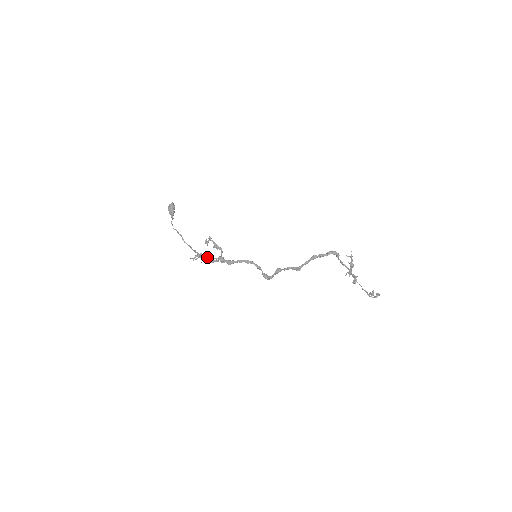
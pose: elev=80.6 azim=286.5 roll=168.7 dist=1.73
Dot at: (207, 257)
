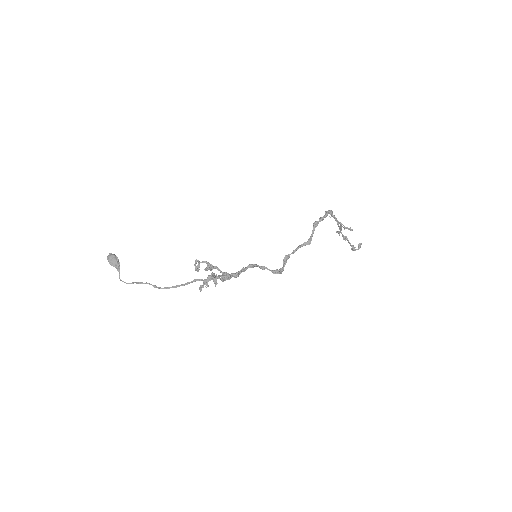
Dot at: (216, 277)
